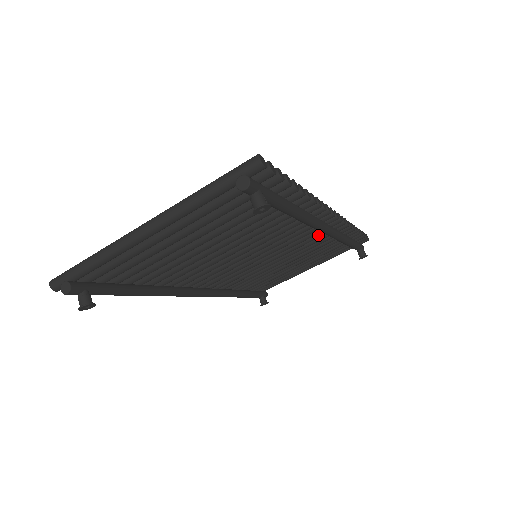
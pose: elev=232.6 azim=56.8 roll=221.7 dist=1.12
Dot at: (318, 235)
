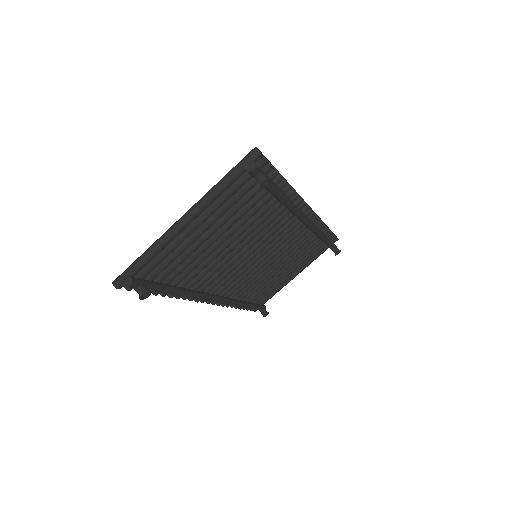
Dot at: (300, 231)
